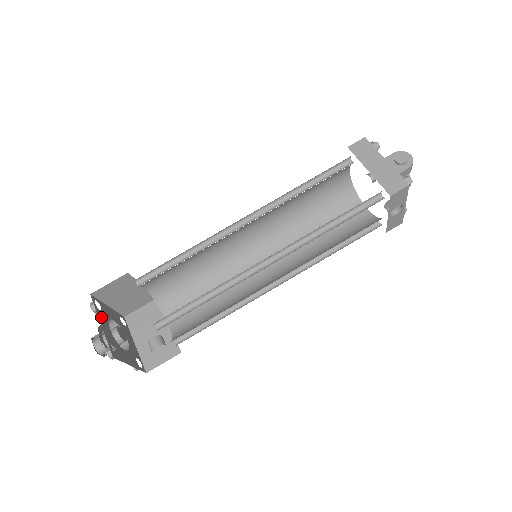
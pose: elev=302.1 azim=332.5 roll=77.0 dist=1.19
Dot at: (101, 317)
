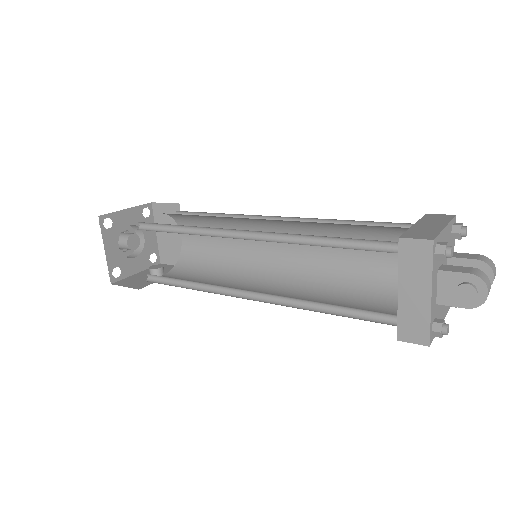
Dot at: (108, 238)
